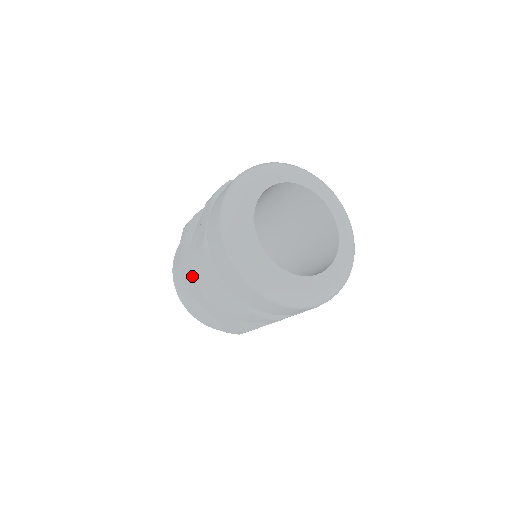
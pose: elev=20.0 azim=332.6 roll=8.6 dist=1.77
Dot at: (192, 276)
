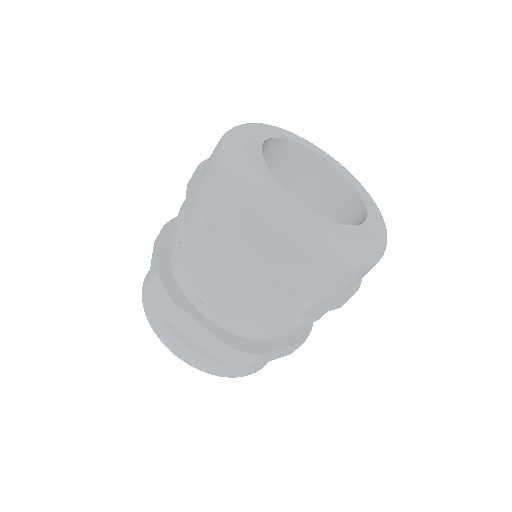
Dot at: (176, 284)
